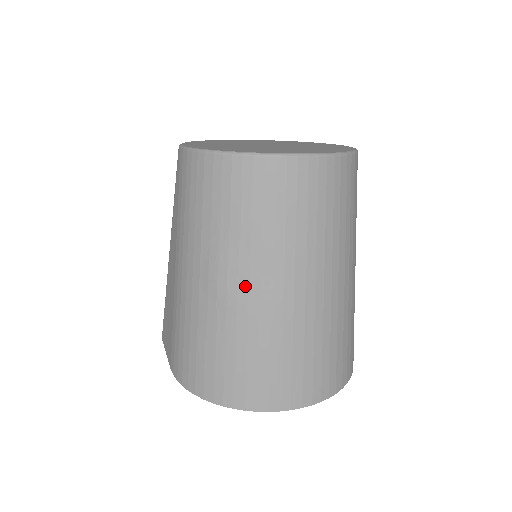
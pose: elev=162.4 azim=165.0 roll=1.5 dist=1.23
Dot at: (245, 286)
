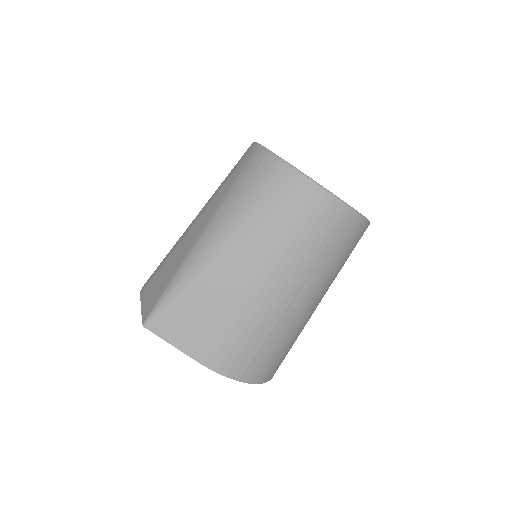
Dot at: (317, 301)
